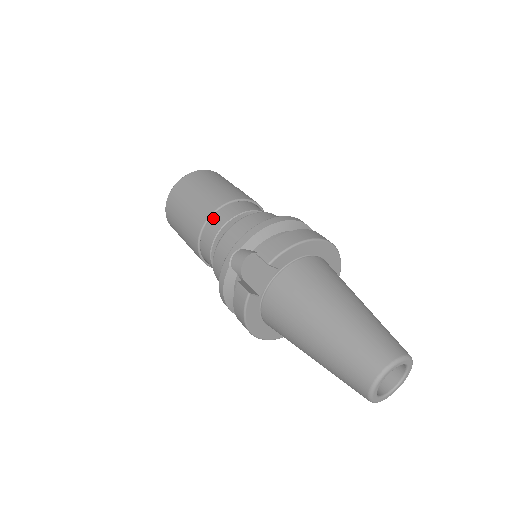
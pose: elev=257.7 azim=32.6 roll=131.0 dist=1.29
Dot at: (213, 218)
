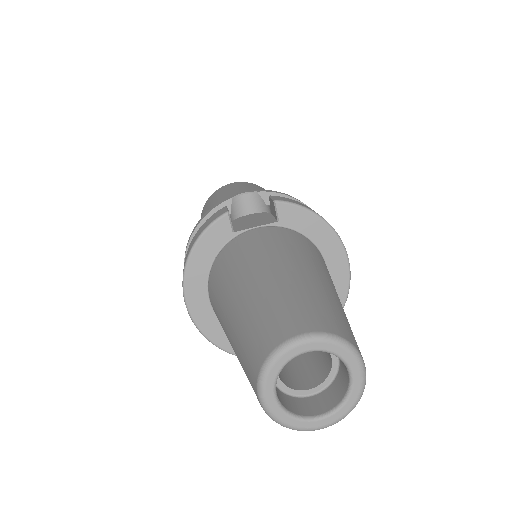
Dot at: occluded
